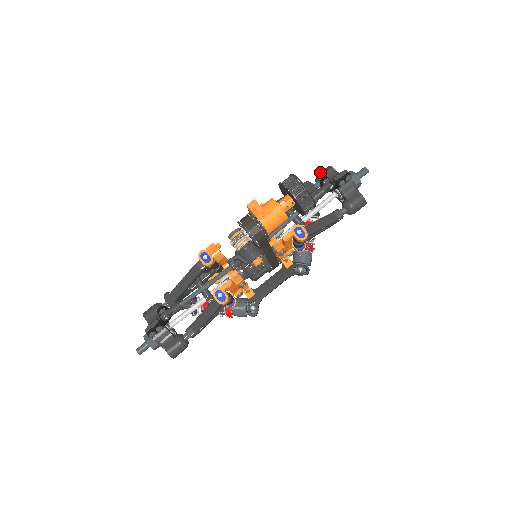
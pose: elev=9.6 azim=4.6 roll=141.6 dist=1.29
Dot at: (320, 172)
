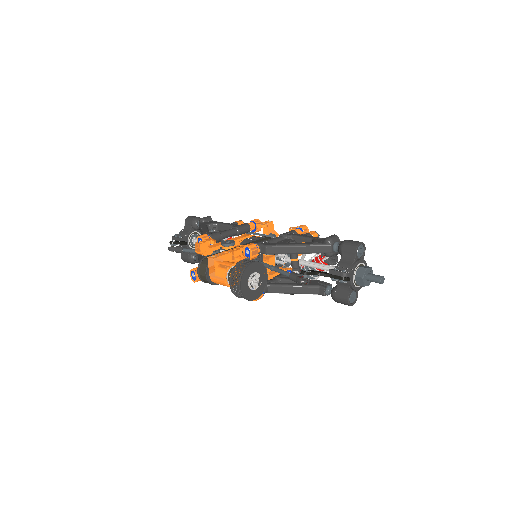
Dot at: (347, 241)
